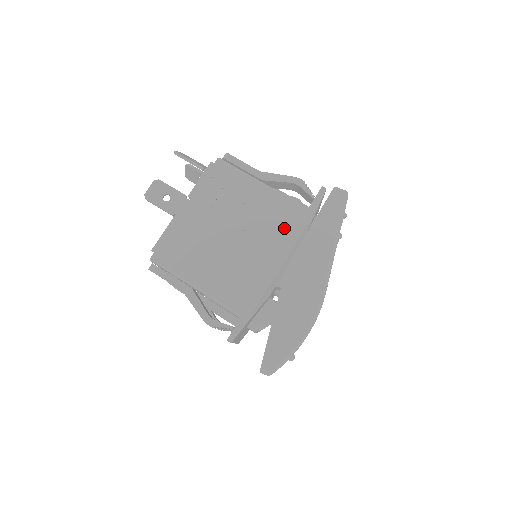
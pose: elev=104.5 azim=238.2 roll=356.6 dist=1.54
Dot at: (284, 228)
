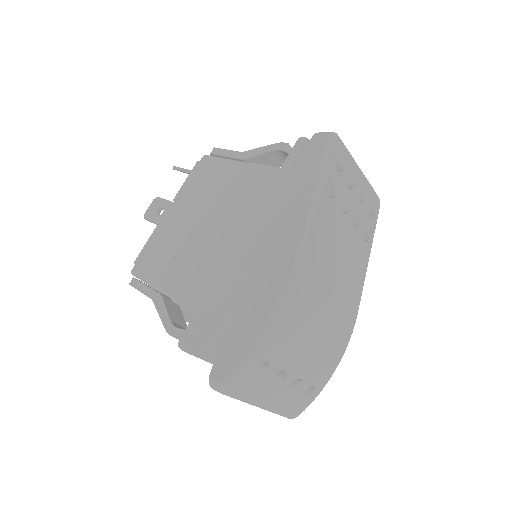
Dot at: (260, 200)
